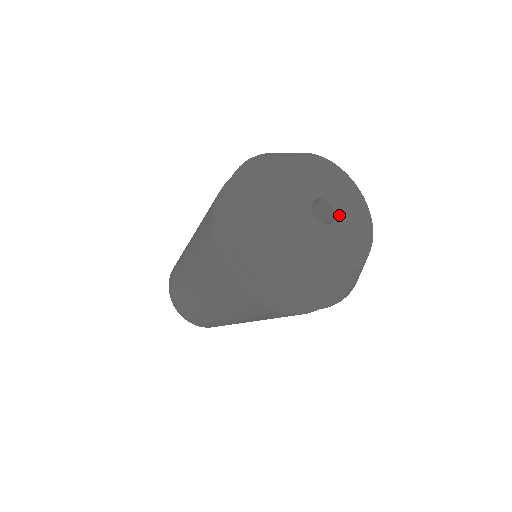
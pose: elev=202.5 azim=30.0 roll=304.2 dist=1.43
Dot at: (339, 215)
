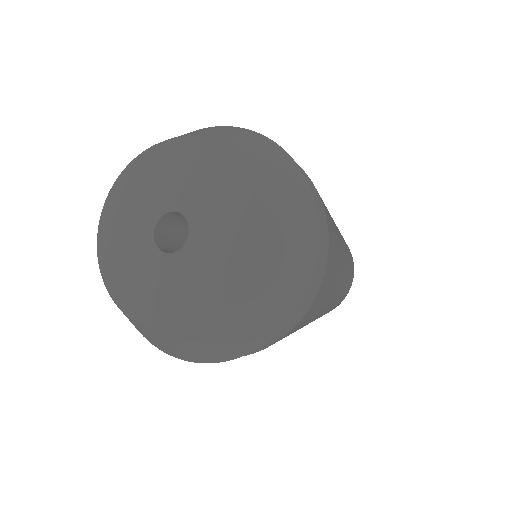
Dot at: (192, 214)
